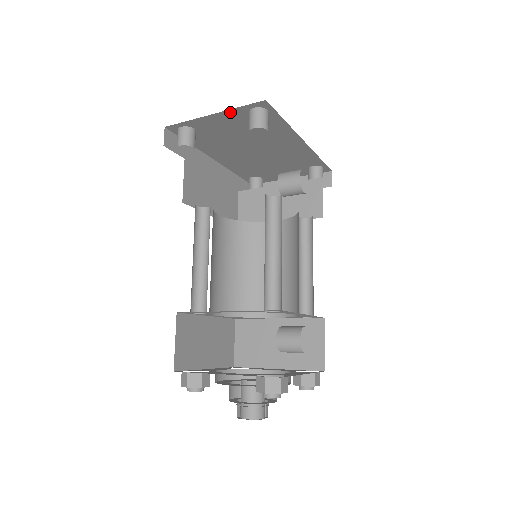
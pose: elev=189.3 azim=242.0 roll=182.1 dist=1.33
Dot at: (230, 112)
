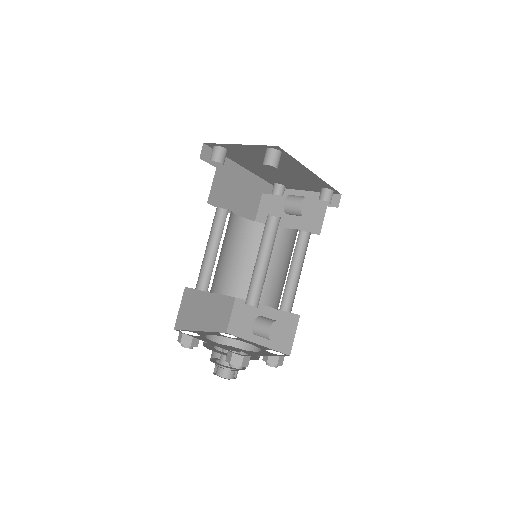
Dot at: (252, 146)
